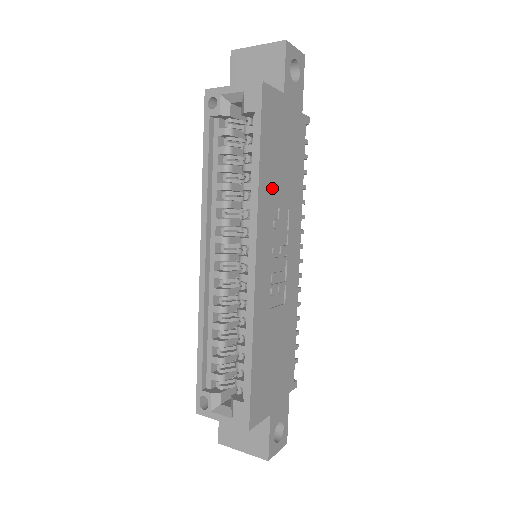
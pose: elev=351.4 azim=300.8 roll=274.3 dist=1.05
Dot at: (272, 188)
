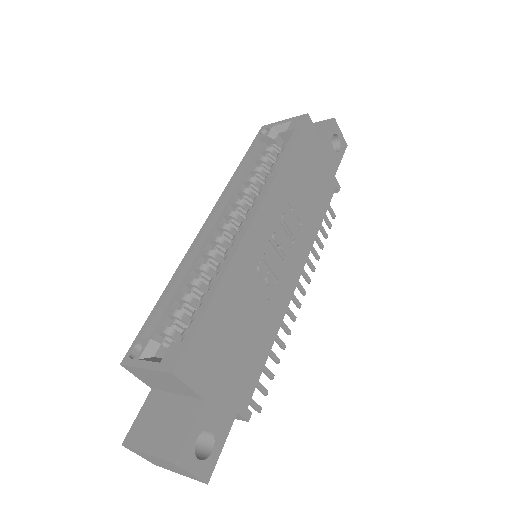
Dot at: (291, 186)
